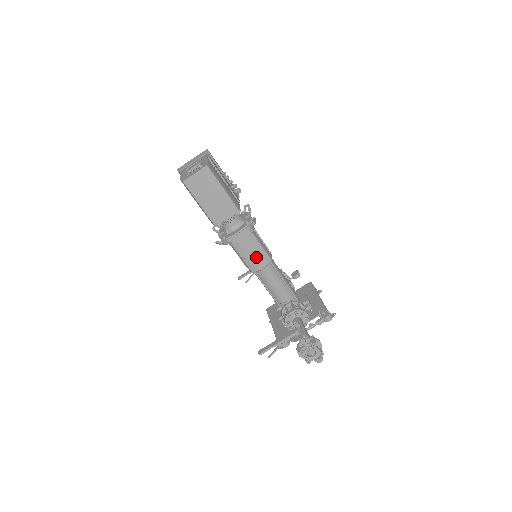
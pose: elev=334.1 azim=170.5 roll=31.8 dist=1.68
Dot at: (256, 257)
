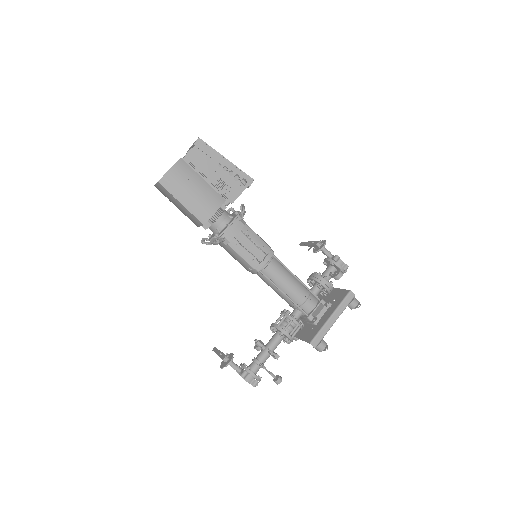
Dot at: (241, 263)
